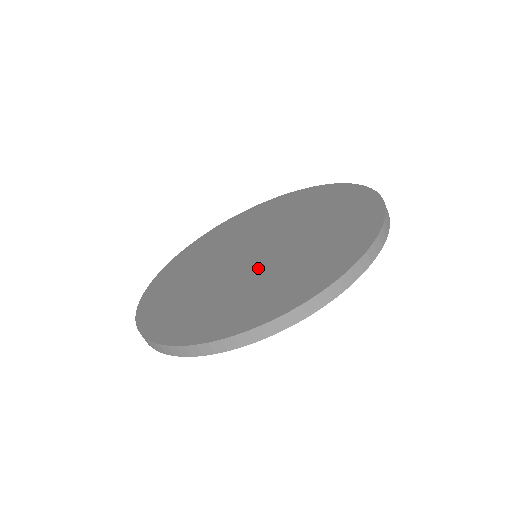
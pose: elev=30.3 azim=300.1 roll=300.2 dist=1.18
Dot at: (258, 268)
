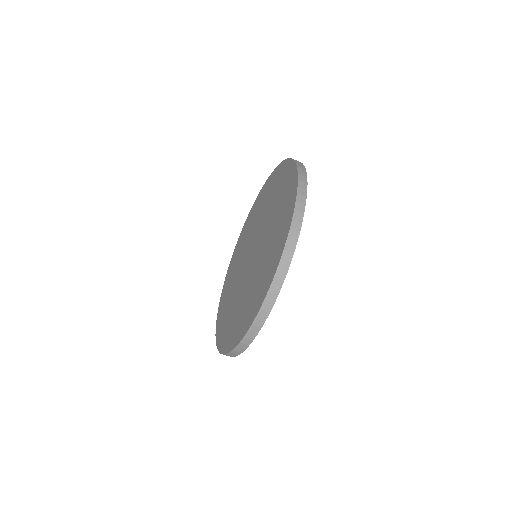
Dot at: (254, 267)
